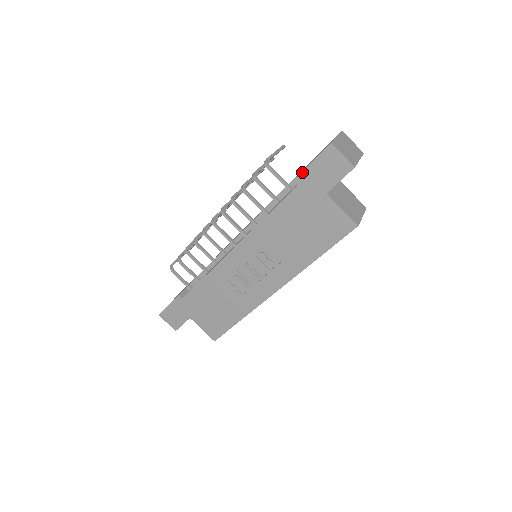
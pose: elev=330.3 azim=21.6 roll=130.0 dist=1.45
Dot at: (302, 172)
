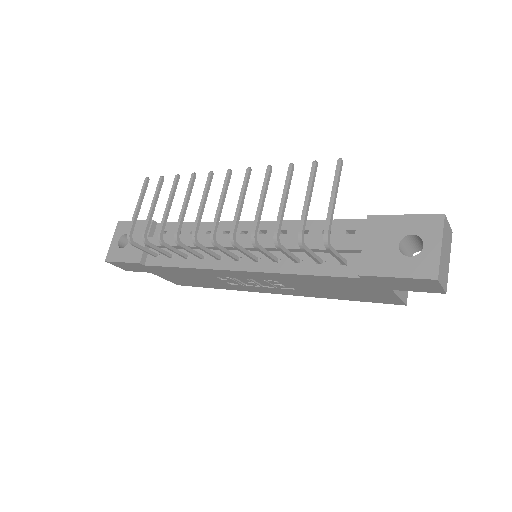
Dot at: (377, 277)
